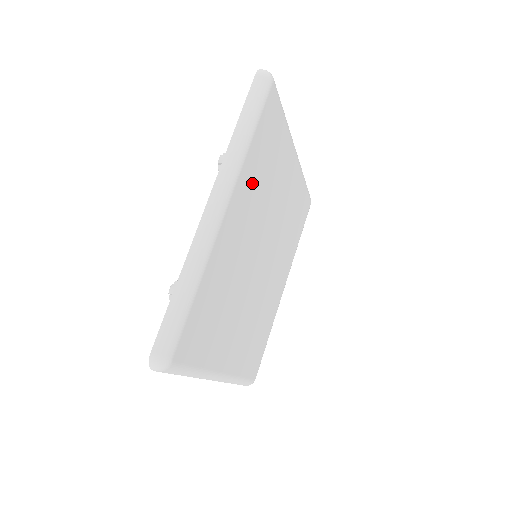
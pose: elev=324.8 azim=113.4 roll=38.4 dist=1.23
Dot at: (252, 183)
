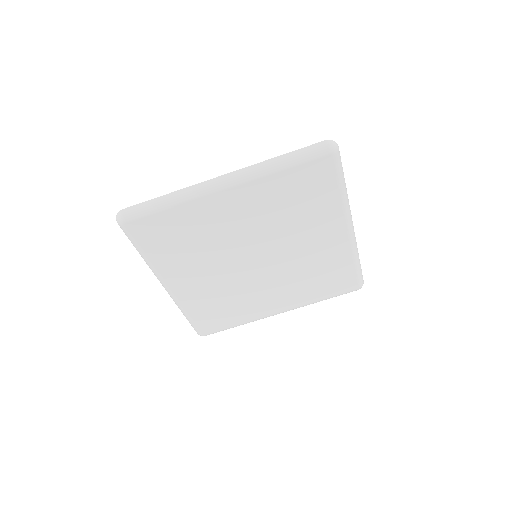
Dot at: (268, 198)
